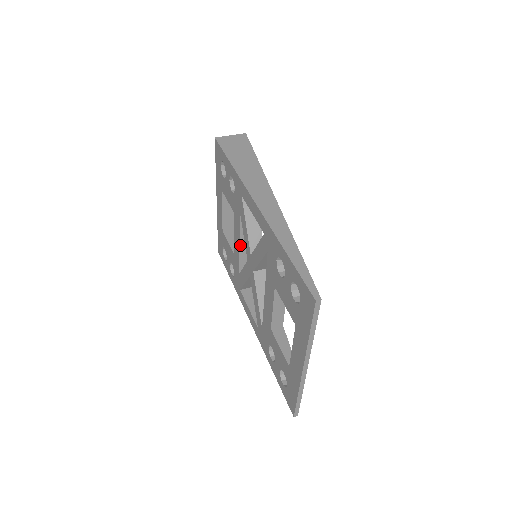
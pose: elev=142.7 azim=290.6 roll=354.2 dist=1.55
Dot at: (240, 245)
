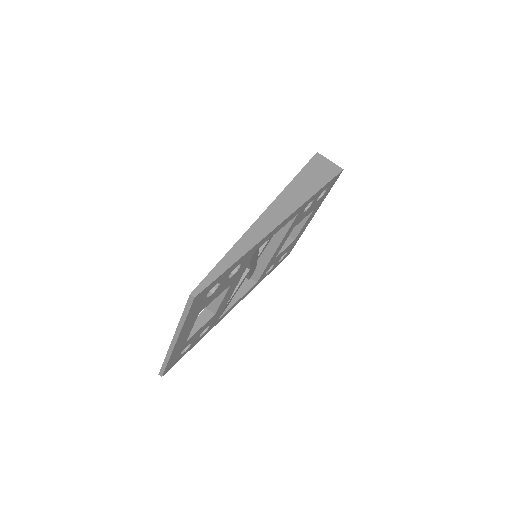
Dot at: occluded
